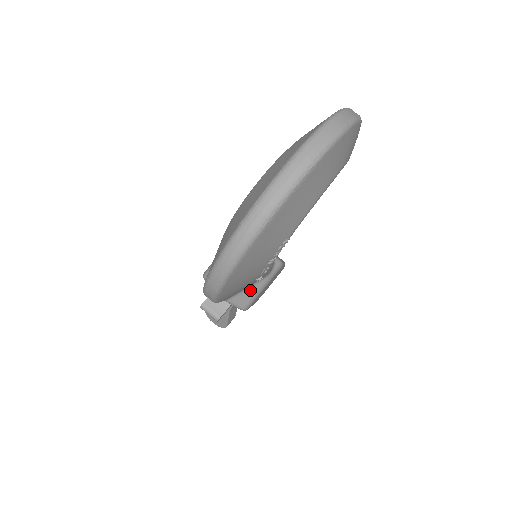
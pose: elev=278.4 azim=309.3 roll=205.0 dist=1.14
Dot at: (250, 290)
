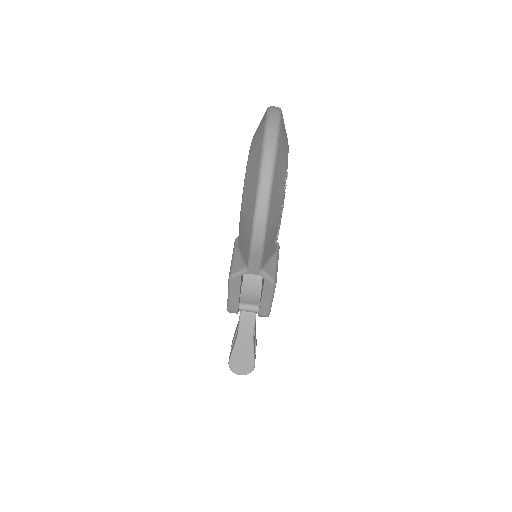
Dot at: (271, 263)
